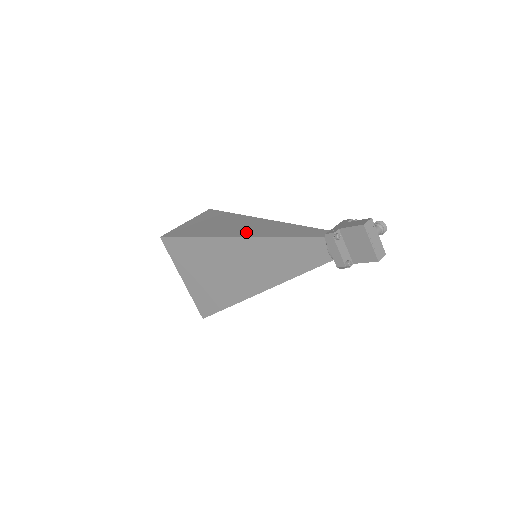
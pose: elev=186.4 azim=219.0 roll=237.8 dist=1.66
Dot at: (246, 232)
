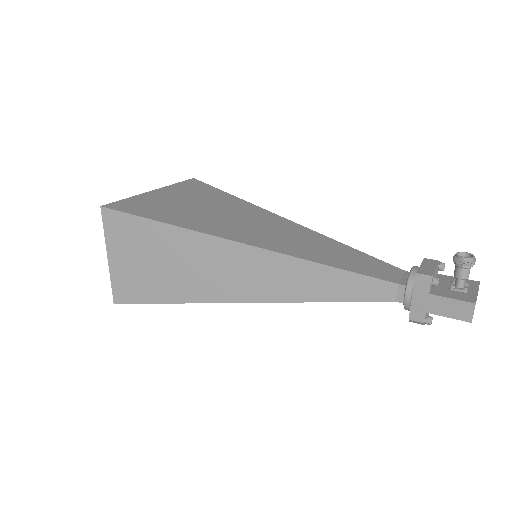
Dot at: (254, 290)
